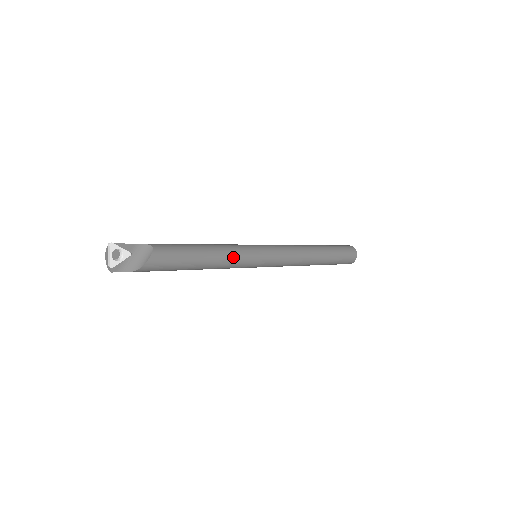
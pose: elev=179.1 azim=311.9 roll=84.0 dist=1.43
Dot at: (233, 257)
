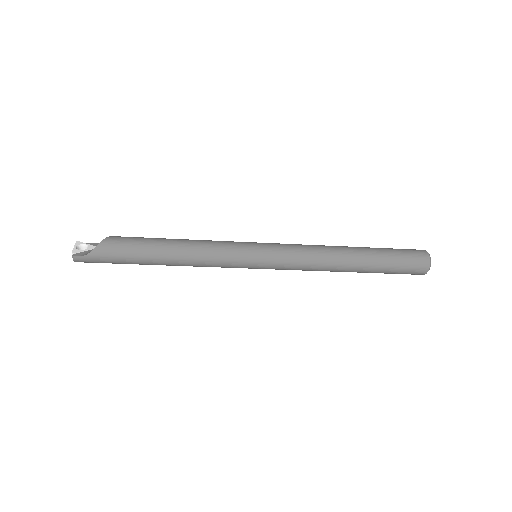
Dot at: (212, 242)
